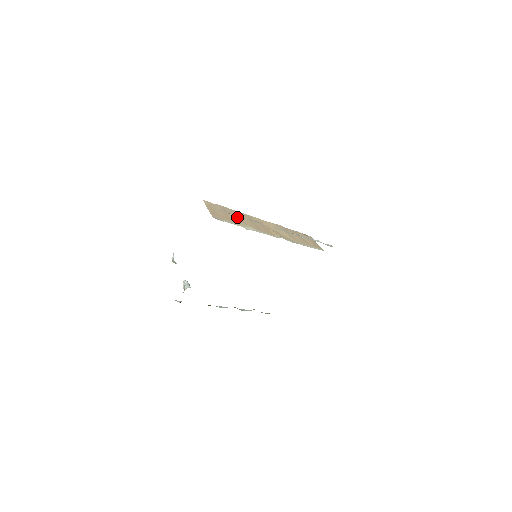
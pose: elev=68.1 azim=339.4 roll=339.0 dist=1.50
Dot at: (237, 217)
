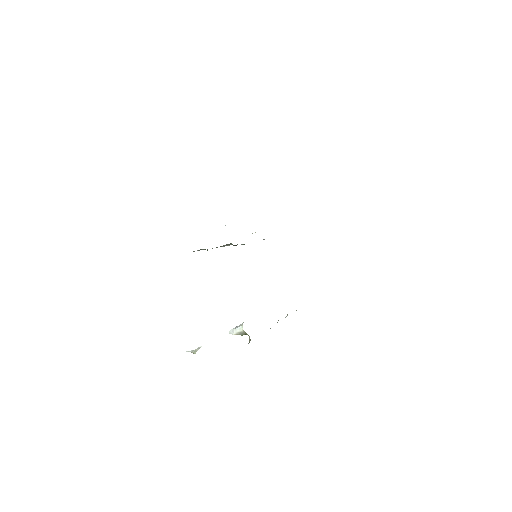
Dot at: occluded
